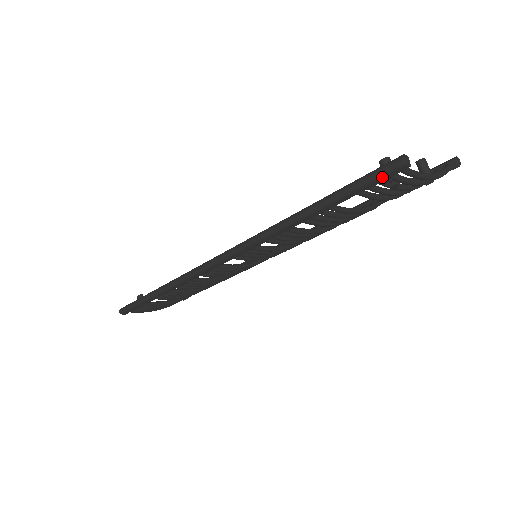
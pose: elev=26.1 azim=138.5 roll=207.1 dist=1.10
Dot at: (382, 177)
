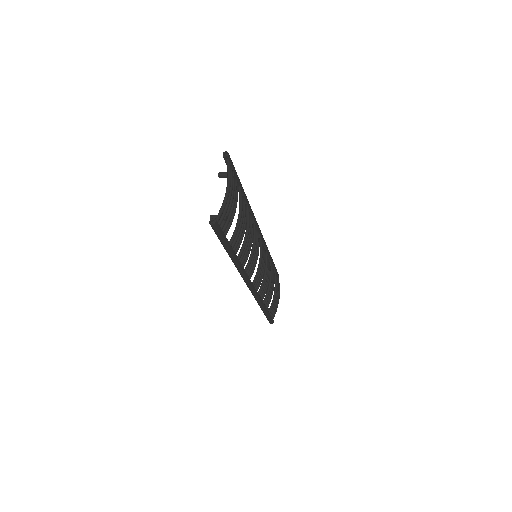
Dot at: (219, 231)
